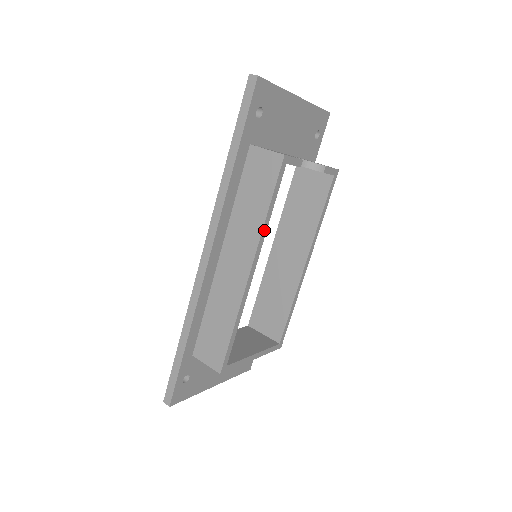
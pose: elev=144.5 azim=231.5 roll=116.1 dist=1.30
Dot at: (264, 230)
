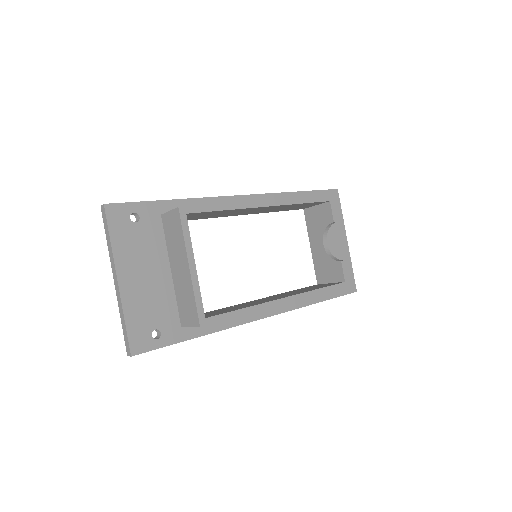
Dot at: (293, 201)
